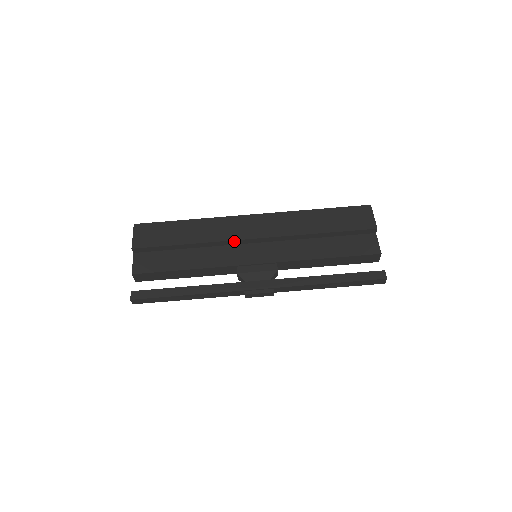
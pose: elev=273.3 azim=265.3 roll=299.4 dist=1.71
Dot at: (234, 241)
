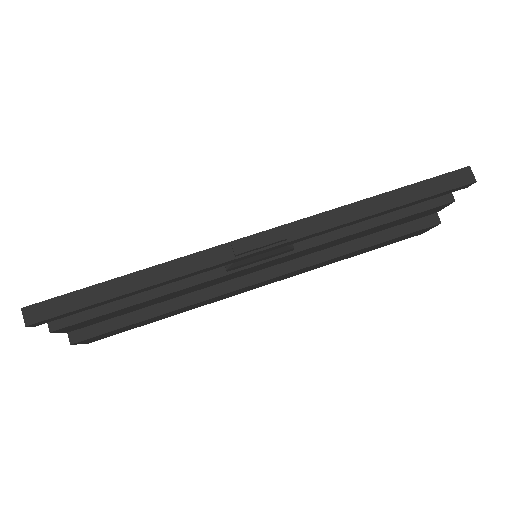
Dot at: occluded
